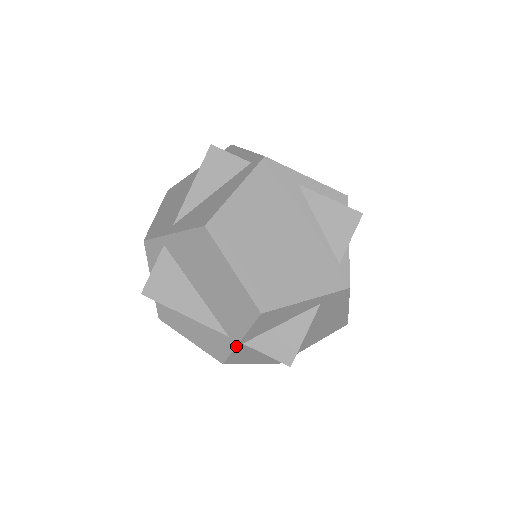
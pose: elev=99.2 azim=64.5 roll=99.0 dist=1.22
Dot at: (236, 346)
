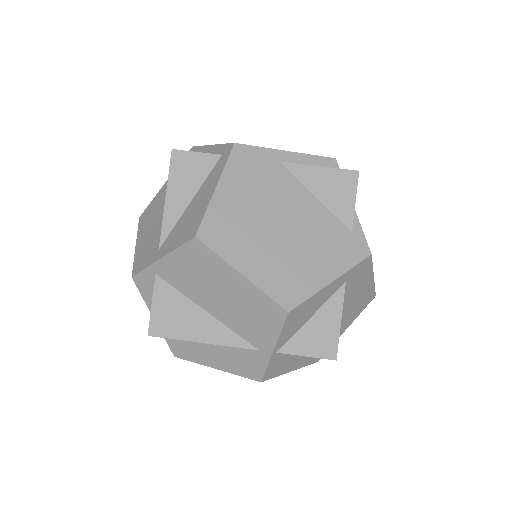
Dot at: (270, 358)
